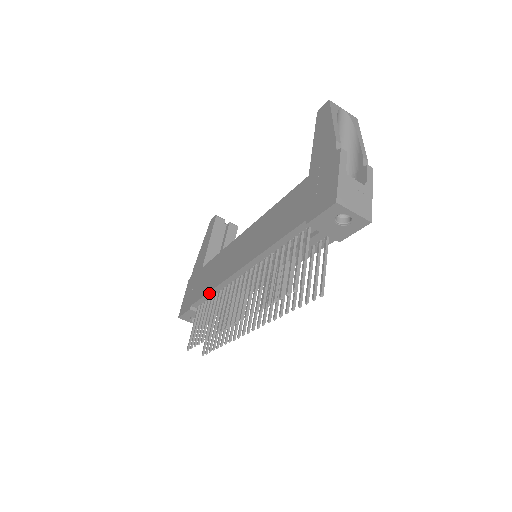
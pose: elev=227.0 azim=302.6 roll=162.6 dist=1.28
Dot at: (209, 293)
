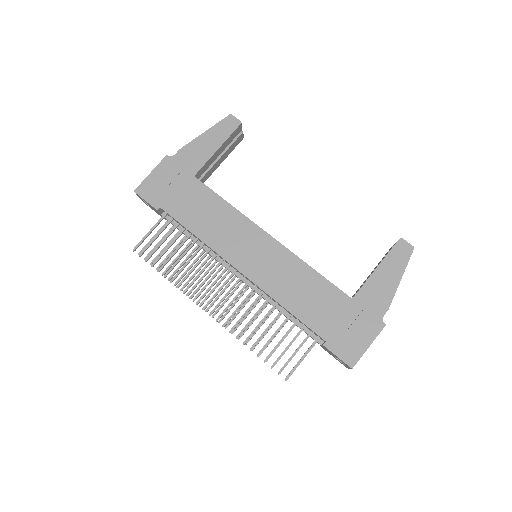
Dot at: (193, 233)
